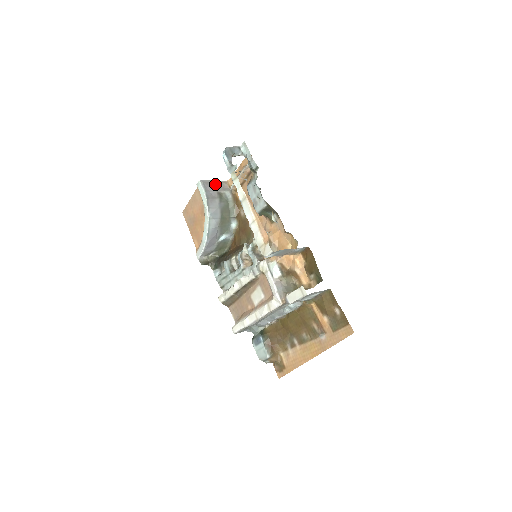
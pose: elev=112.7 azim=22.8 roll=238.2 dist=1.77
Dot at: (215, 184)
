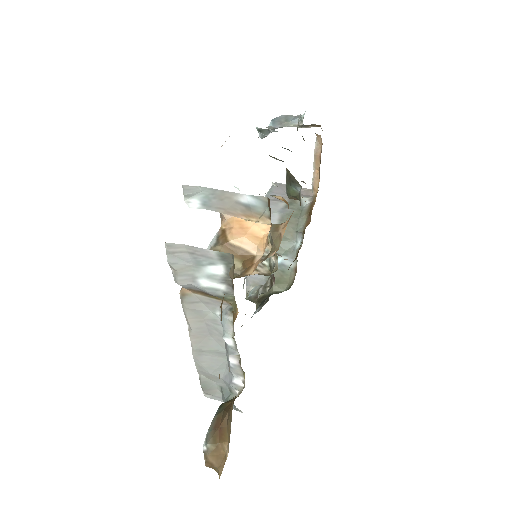
Dot at: occluded
